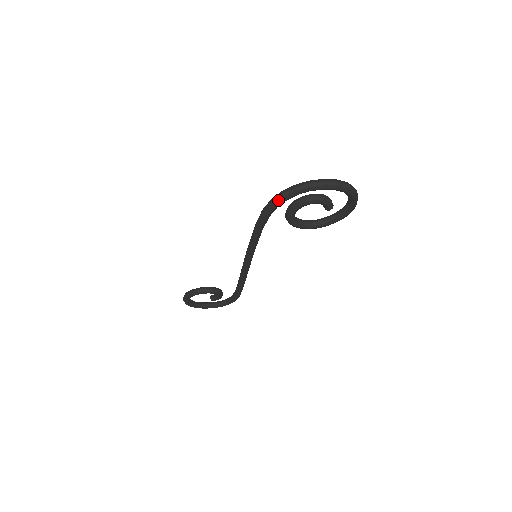
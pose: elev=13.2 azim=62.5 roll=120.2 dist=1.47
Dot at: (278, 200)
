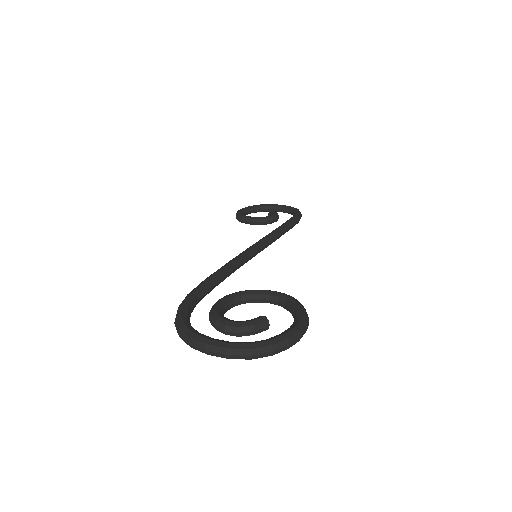
Dot at: occluded
